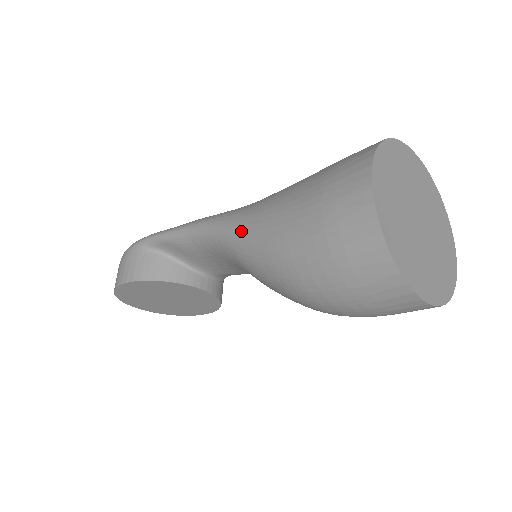
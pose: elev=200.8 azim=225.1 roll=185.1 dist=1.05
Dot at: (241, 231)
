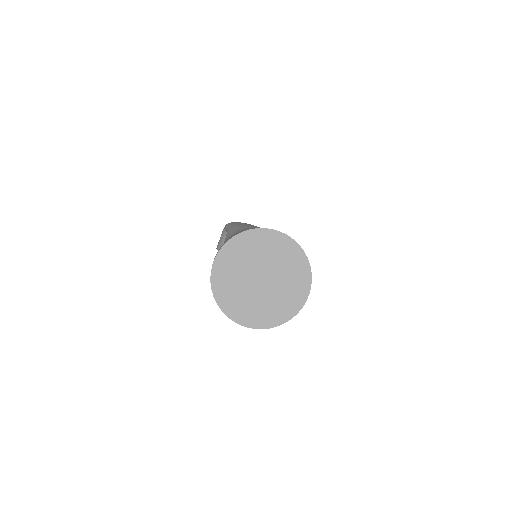
Dot at: occluded
